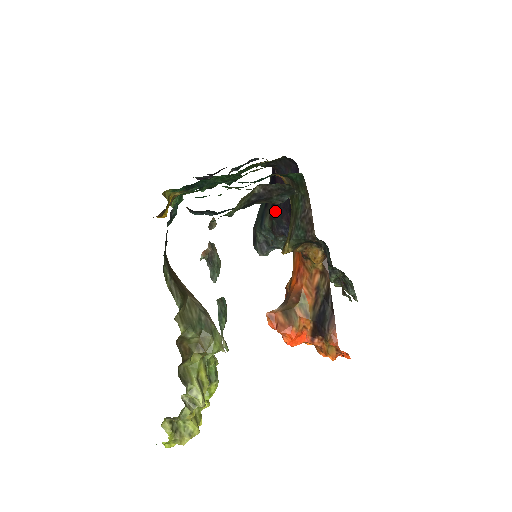
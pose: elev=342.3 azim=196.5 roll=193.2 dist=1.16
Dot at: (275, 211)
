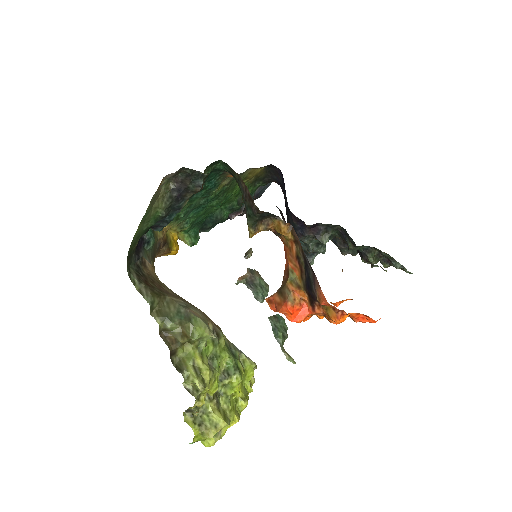
Dot at: (288, 218)
